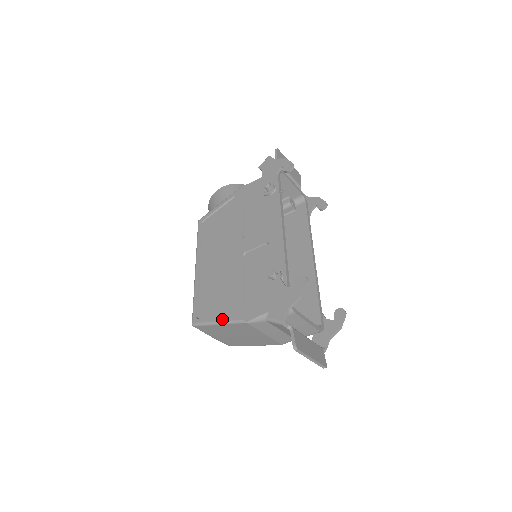
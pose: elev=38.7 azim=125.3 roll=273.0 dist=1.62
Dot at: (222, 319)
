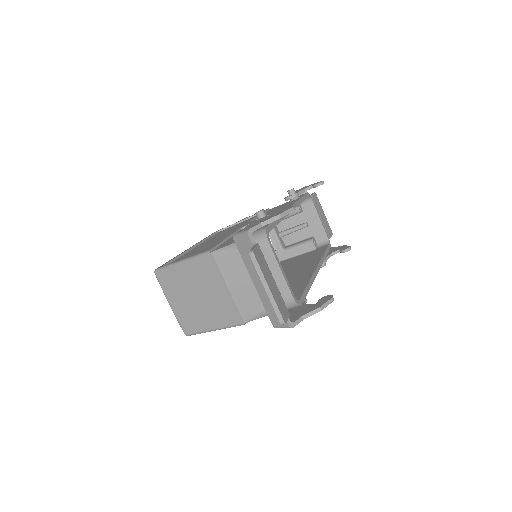
Dot at: (188, 257)
